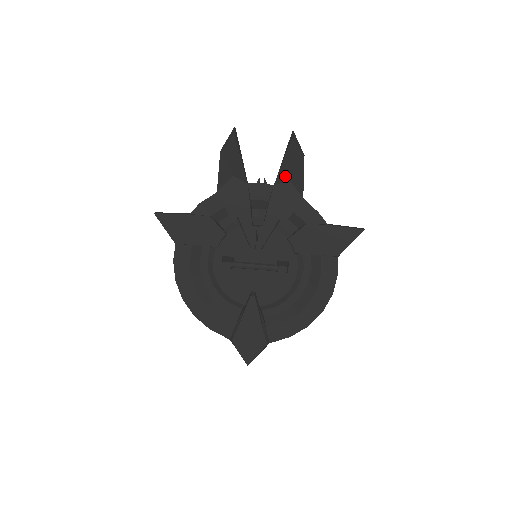
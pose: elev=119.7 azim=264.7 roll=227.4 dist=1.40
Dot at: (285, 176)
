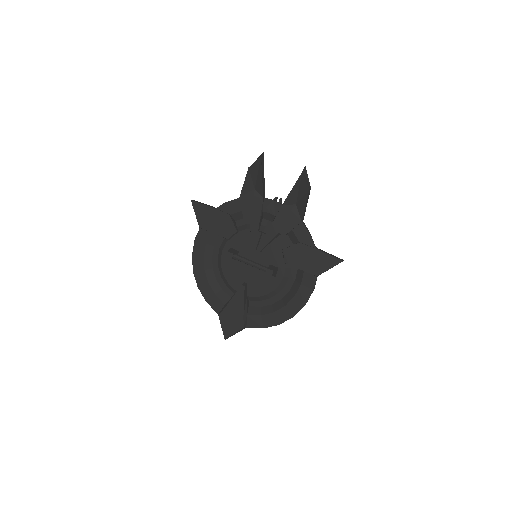
Dot at: (293, 200)
